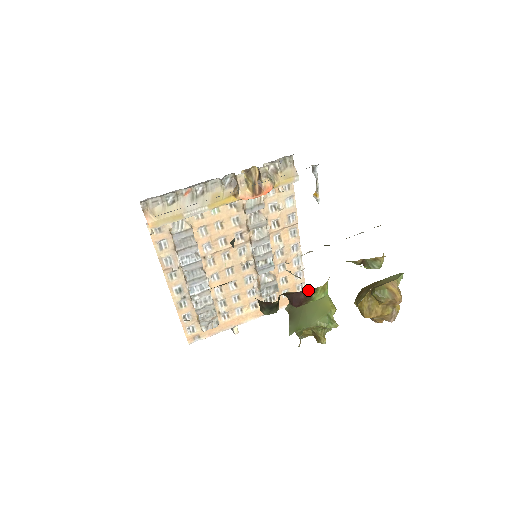
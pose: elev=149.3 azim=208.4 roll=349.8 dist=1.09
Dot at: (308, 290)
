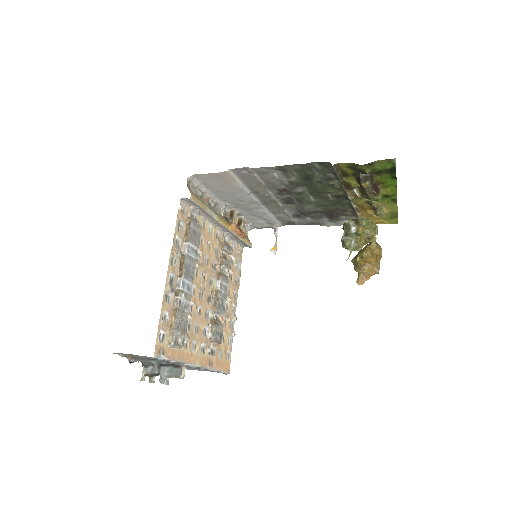
Dot at: (379, 186)
